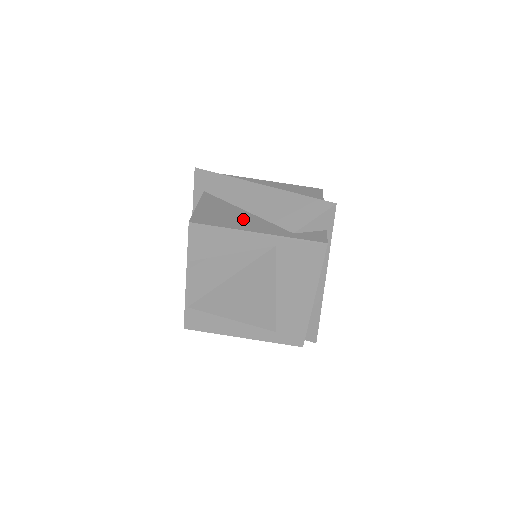
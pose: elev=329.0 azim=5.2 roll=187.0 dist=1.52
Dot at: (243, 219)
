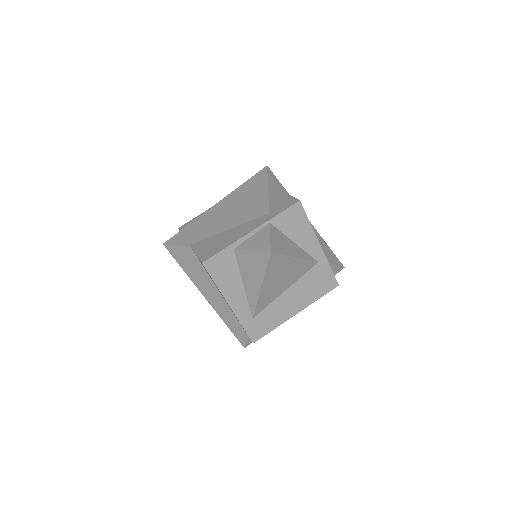
Dot at: occluded
